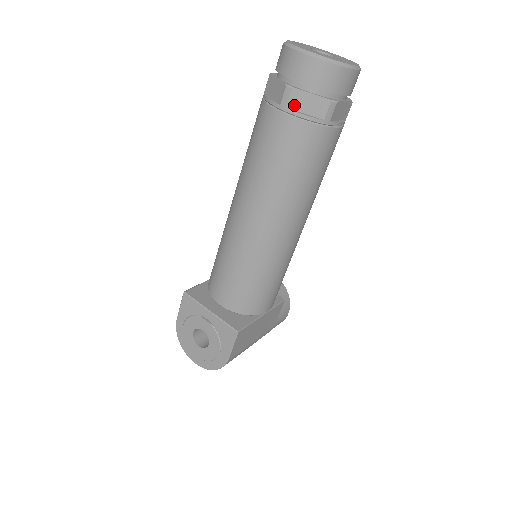
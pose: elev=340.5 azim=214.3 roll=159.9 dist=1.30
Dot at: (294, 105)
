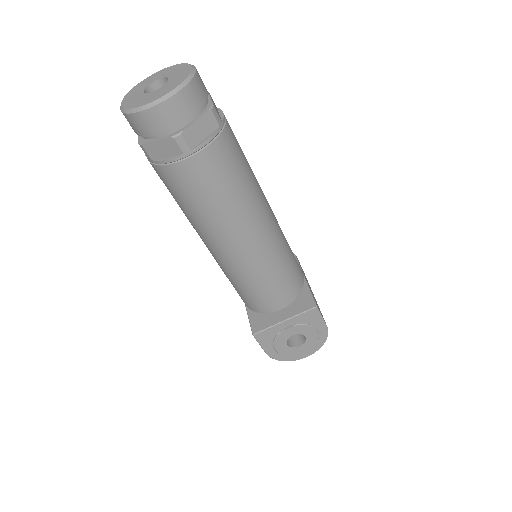
Dot at: (193, 142)
